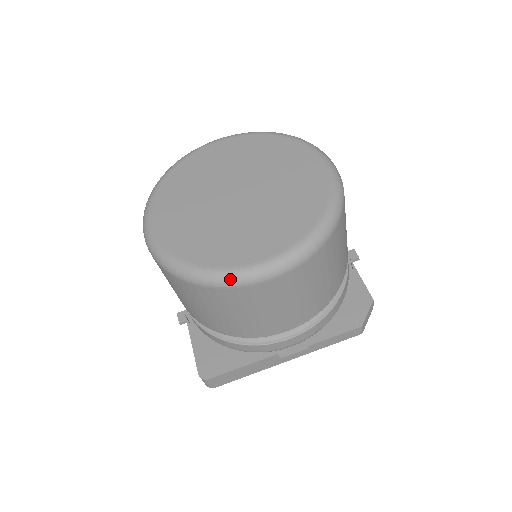
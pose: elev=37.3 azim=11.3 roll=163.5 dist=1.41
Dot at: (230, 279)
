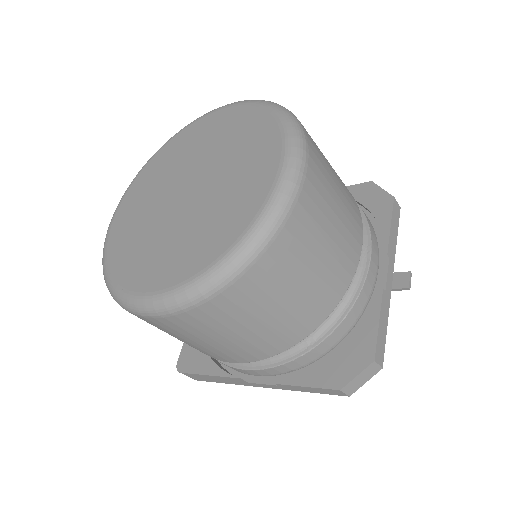
Dot at: (121, 302)
